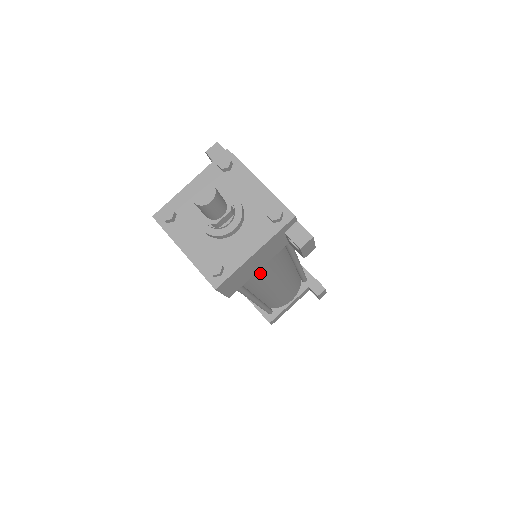
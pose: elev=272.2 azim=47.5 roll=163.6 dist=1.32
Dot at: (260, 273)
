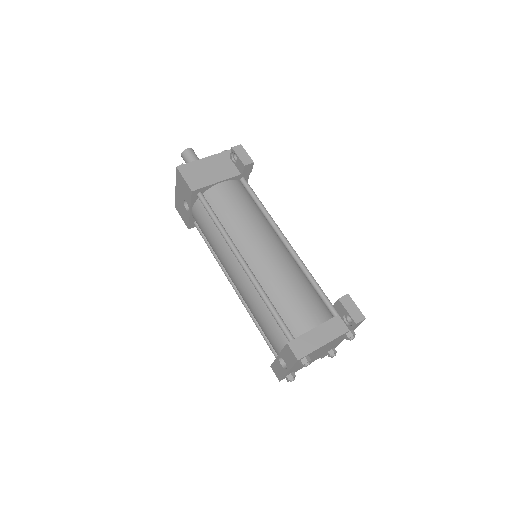
Dot at: (224, 197)
